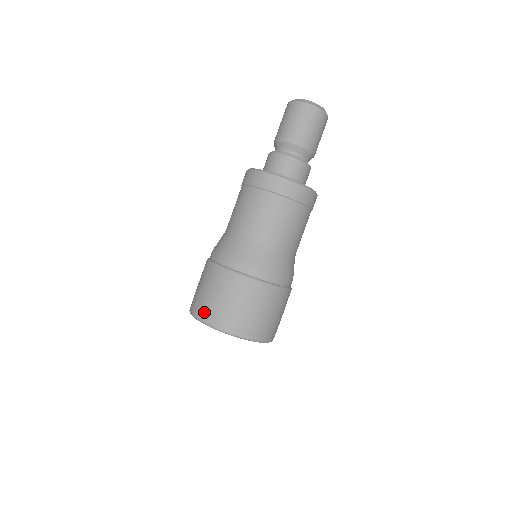
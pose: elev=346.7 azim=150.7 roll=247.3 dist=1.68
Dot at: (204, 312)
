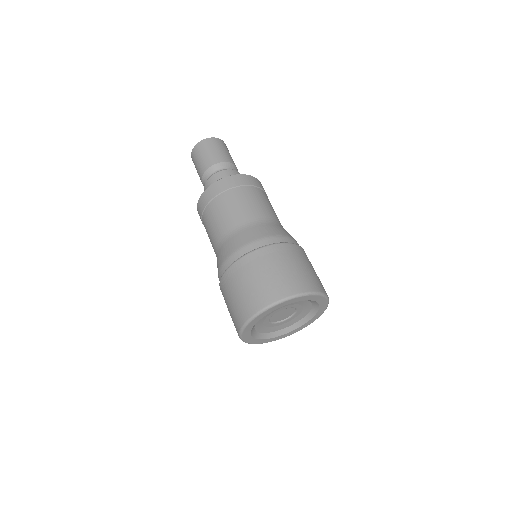
Dot at: (235, 327)
